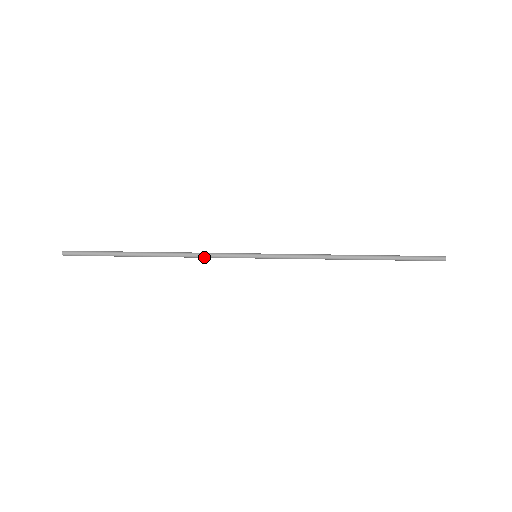
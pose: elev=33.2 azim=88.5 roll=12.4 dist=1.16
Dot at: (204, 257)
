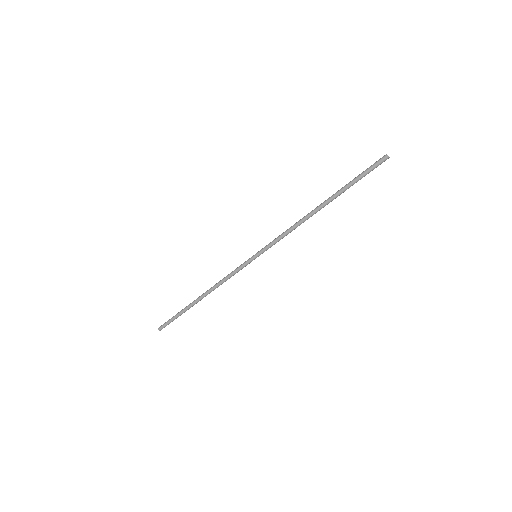
Dot at: (227, 279)
